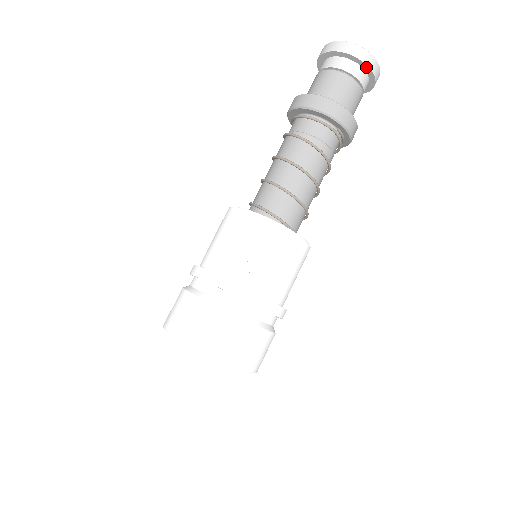
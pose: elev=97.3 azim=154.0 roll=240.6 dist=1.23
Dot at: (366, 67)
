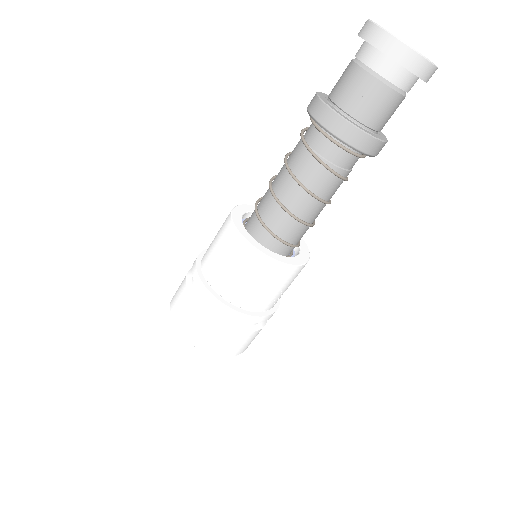
Dot at: occluded
